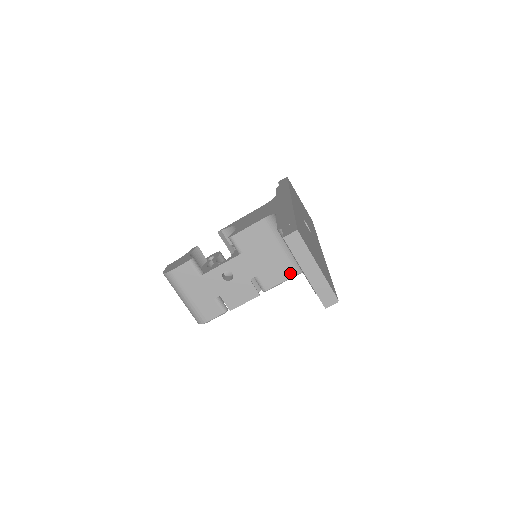
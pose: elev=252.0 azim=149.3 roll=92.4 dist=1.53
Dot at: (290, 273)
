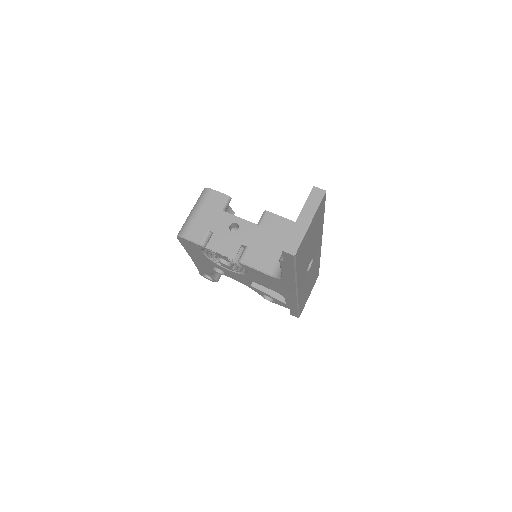
Dot at: (268, 269)
